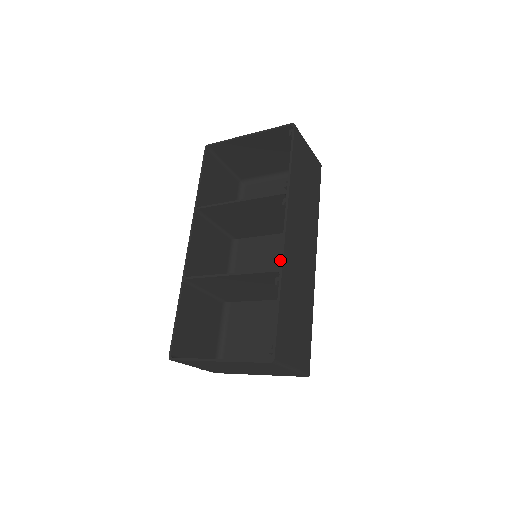
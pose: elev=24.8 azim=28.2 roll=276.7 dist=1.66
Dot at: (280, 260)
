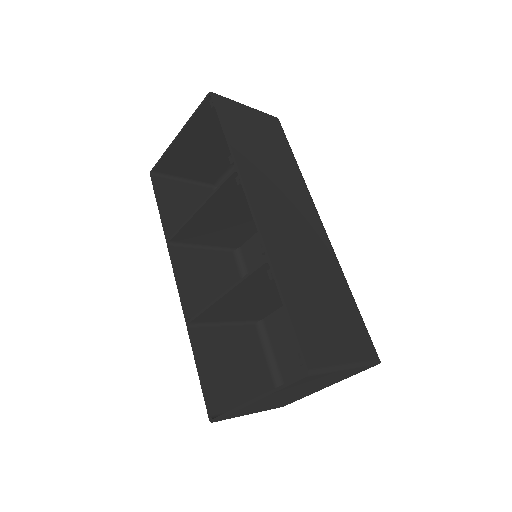
Dot at: (262, 248)
